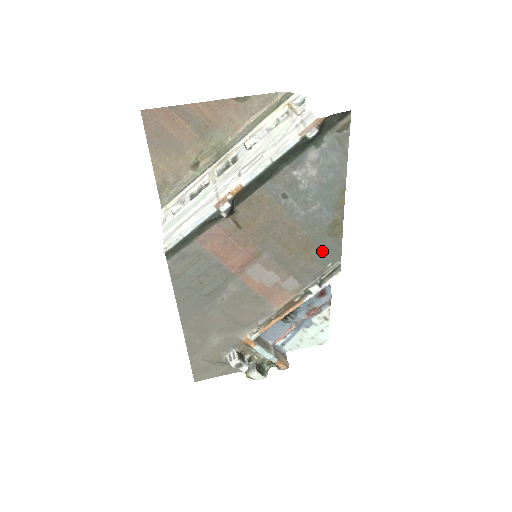
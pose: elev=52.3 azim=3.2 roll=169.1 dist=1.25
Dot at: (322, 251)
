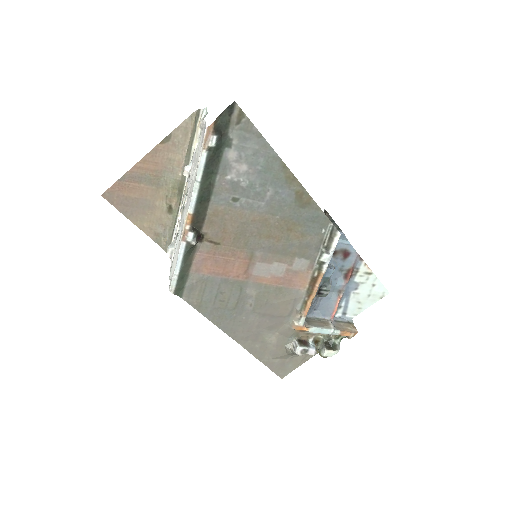
Dot at: (306, 223)
